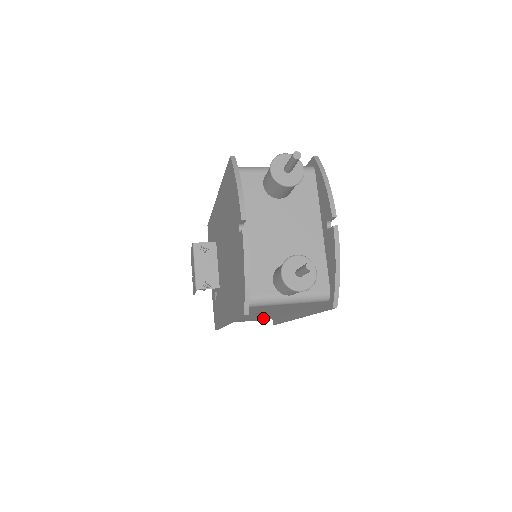
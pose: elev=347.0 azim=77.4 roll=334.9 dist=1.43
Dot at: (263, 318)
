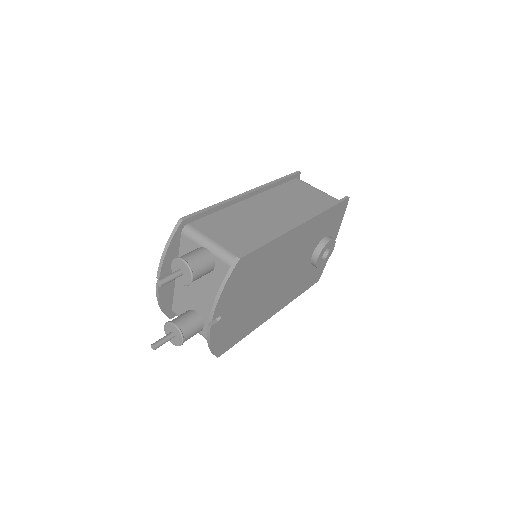
Dot at: occluded
